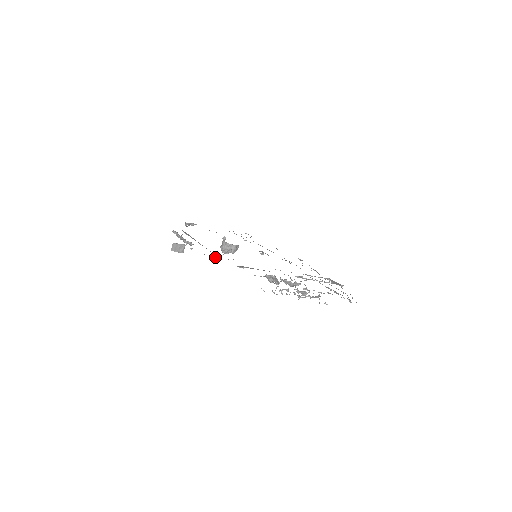
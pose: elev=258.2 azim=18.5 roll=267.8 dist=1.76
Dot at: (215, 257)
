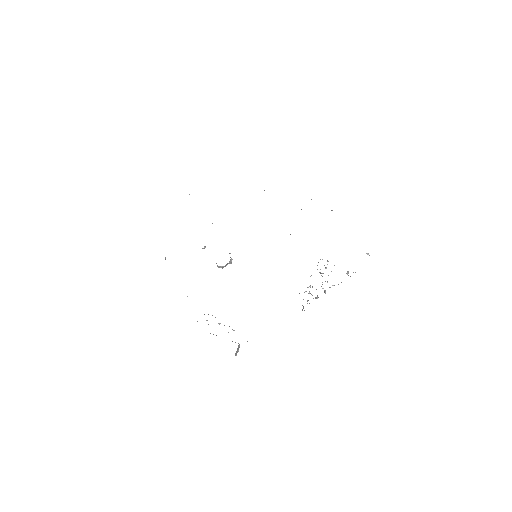
Dot at: occluded
